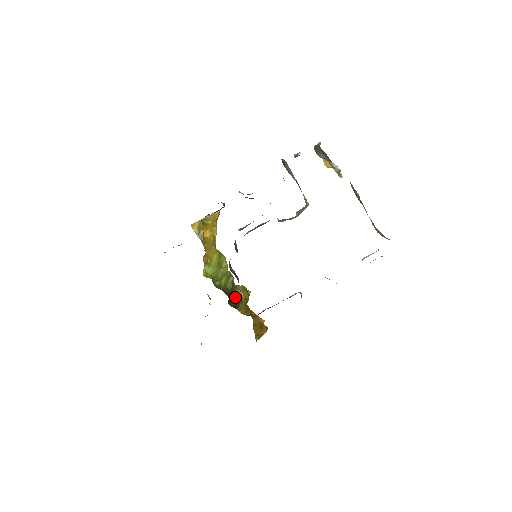
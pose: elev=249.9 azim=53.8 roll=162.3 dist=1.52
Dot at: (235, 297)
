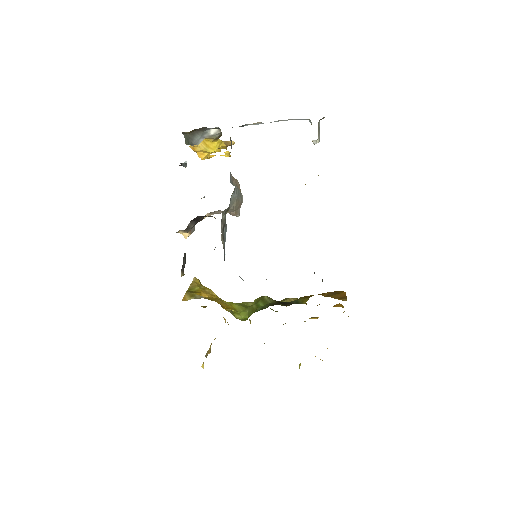
Dot at: (286, 302)
